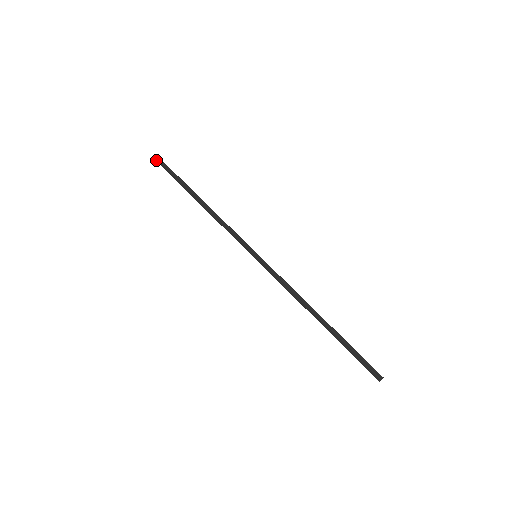
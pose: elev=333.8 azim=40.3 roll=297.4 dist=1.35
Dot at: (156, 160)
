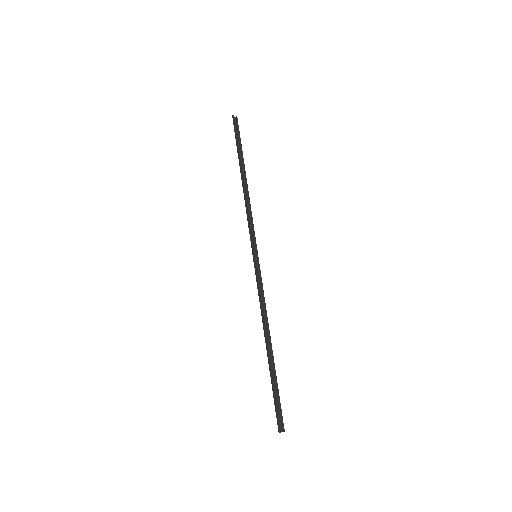
Dot at: (235, 119)
